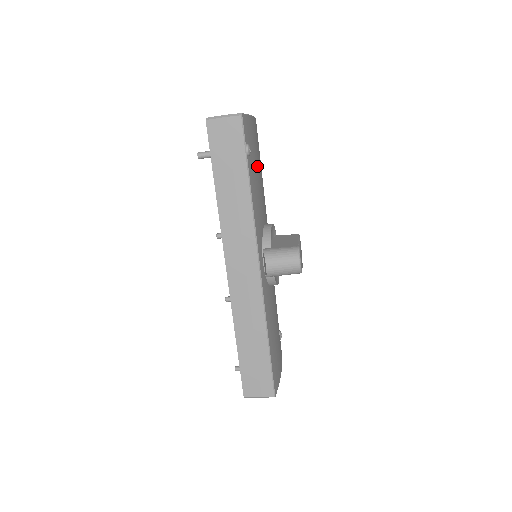
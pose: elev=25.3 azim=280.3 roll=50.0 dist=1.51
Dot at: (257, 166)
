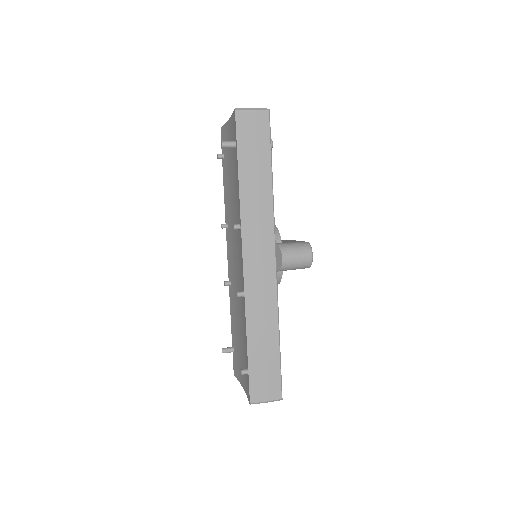
Dot at: occluded
